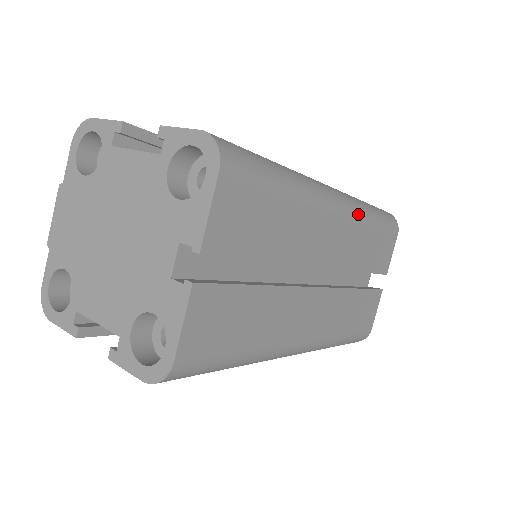
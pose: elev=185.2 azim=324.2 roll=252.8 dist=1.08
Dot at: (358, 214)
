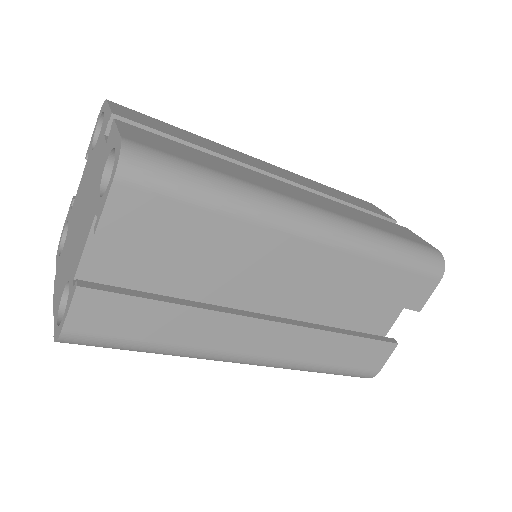
Dot at: occluded
